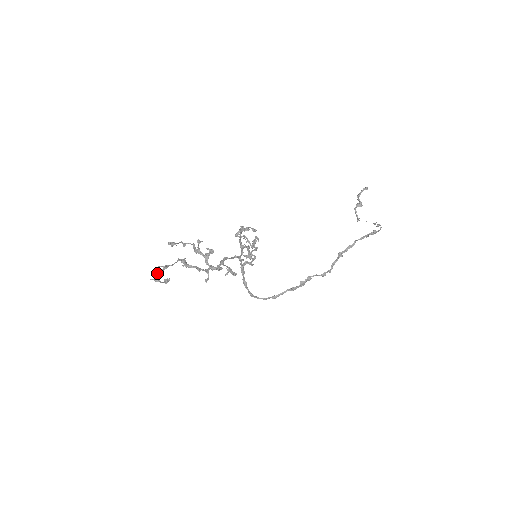
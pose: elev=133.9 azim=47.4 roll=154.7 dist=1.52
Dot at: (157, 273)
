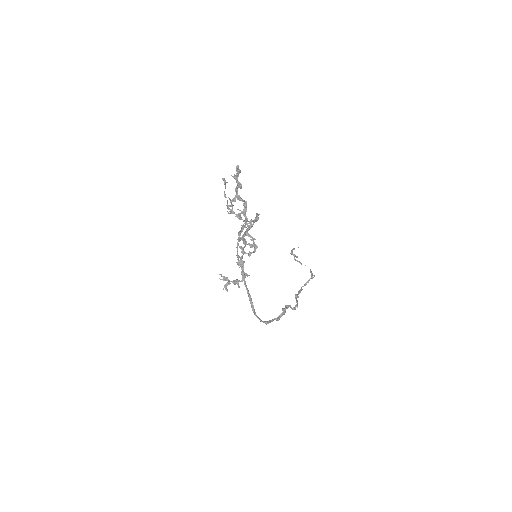
Dot at: (234, 174)
